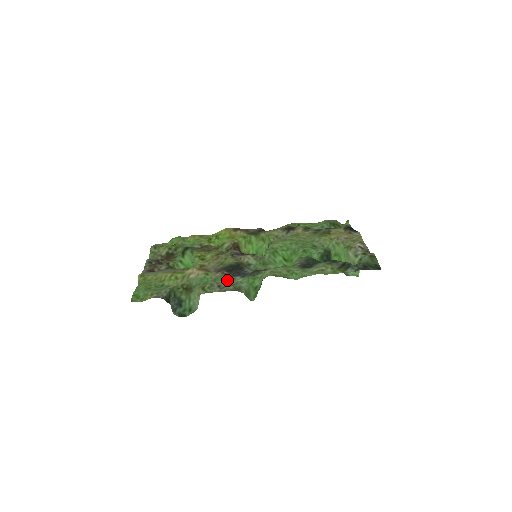
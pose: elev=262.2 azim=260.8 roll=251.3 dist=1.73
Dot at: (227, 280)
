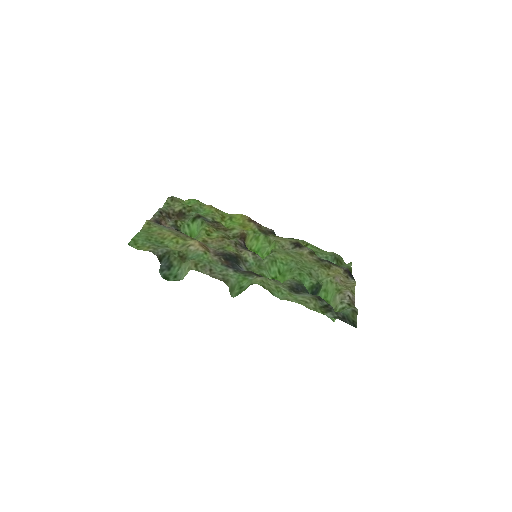
Dot at: (220, 267)
